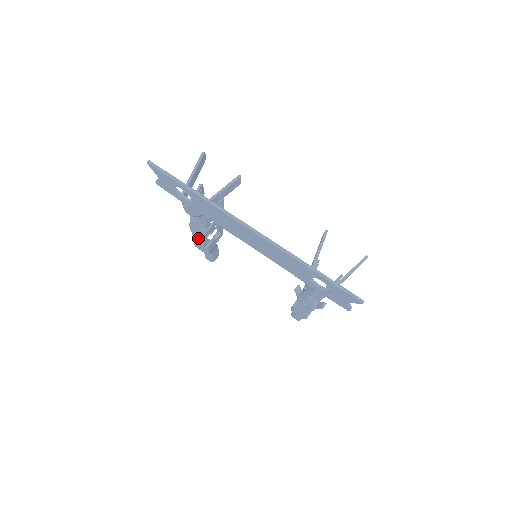
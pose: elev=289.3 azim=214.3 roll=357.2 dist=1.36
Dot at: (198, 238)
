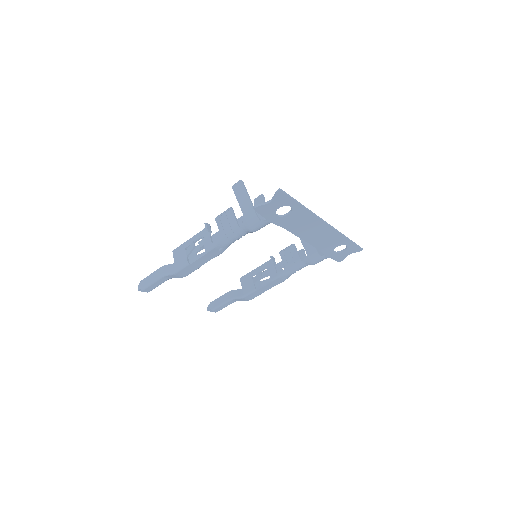
Dot at: (206, 259)
